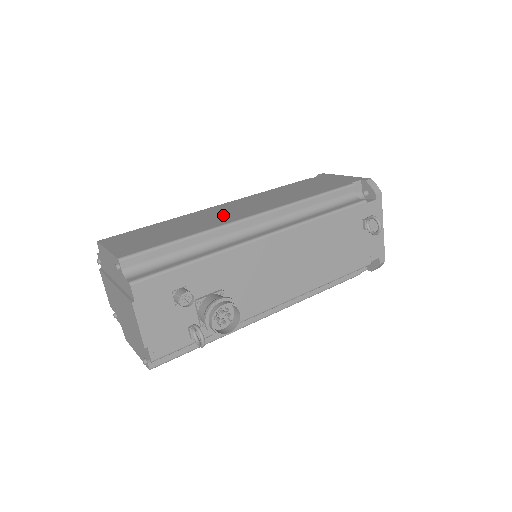
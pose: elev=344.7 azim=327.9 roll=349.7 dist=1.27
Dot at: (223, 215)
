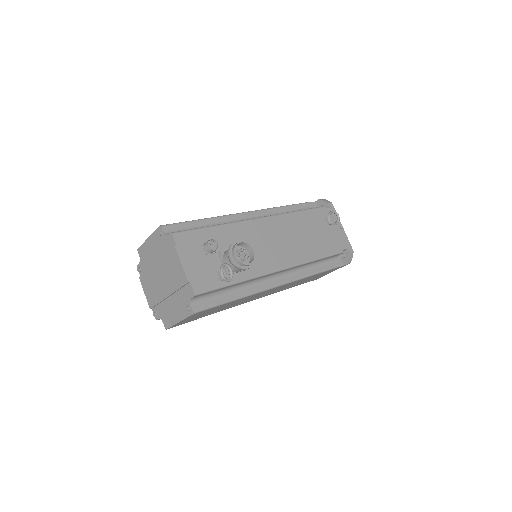
Dot at: occluded
